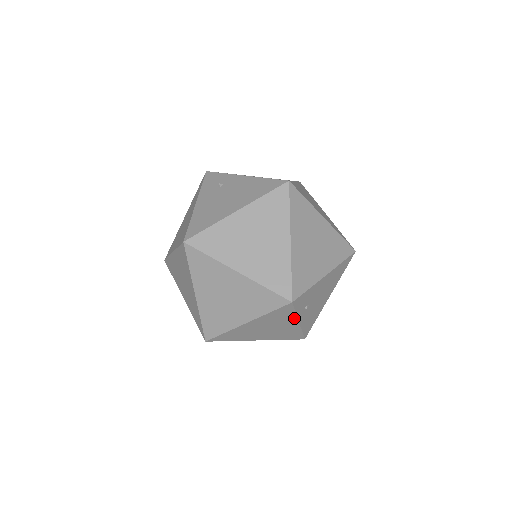
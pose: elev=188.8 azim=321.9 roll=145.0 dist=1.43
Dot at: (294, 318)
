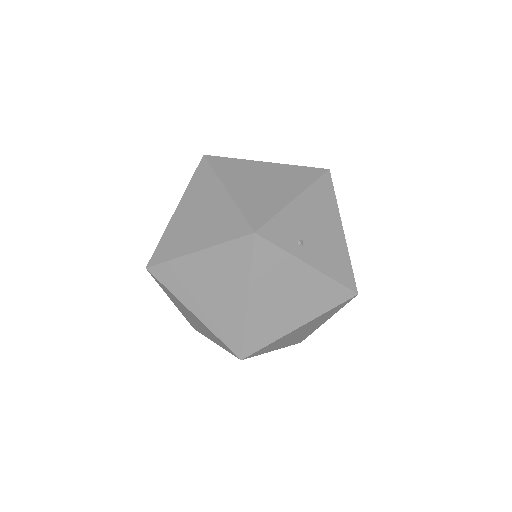
Dot at: (293, 260)
